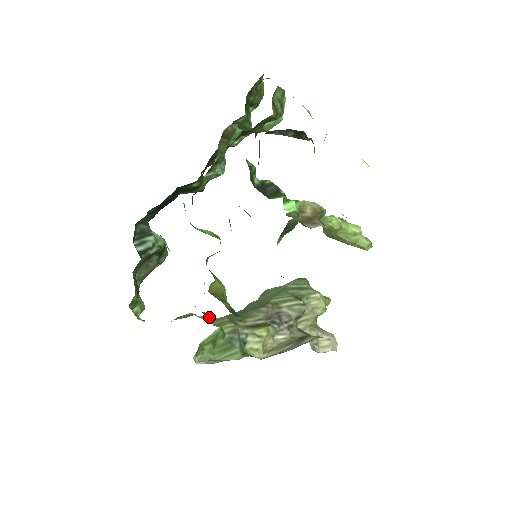
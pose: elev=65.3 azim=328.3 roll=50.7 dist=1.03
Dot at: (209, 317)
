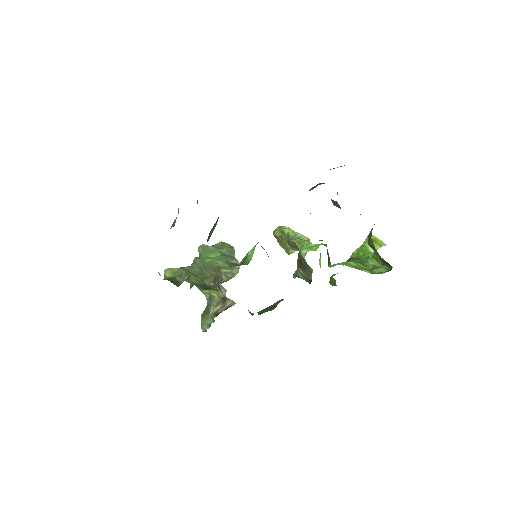
Dot at: occluded
